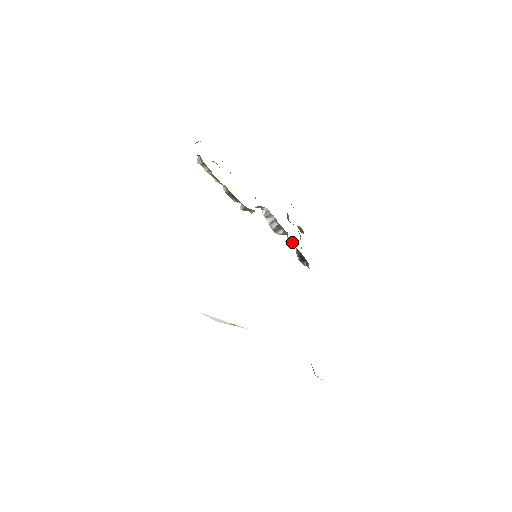
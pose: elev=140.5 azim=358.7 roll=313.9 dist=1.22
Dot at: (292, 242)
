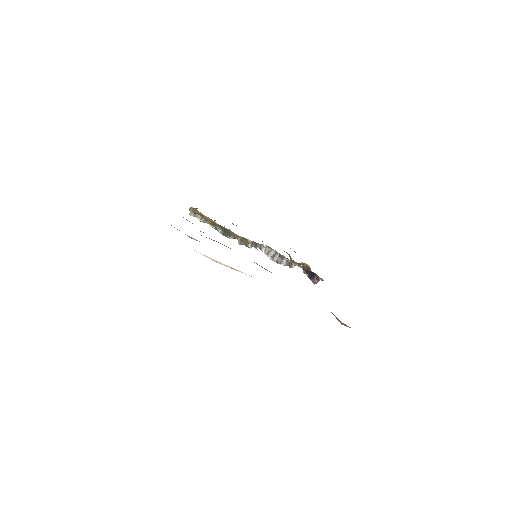
Dot at: (296, 264)
